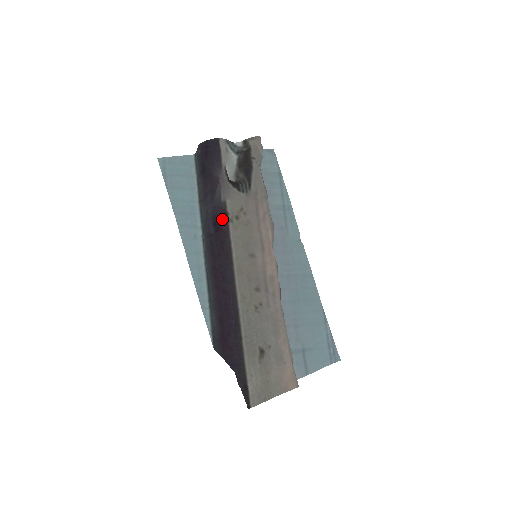
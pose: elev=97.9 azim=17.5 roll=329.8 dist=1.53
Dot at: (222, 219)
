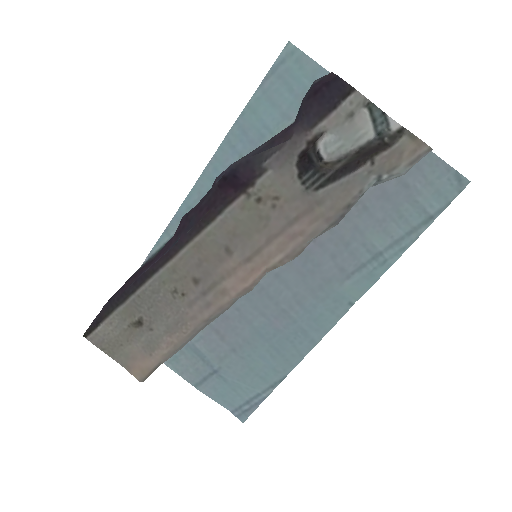
Dot at: (240, 182)
